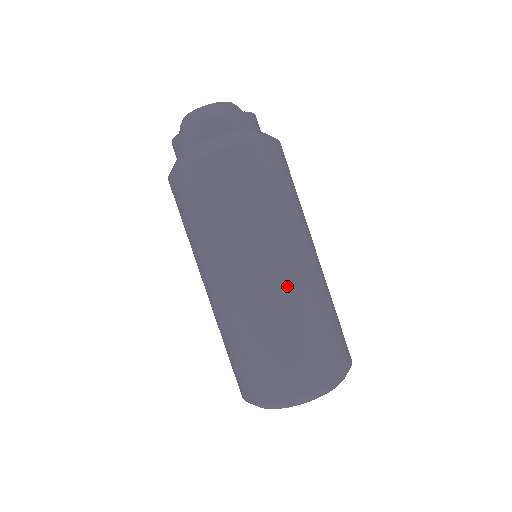
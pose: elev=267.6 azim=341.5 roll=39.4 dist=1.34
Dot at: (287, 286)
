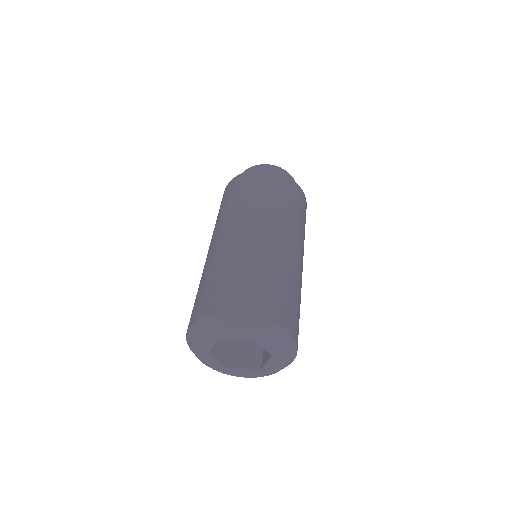
Dot at: (225, 244)
